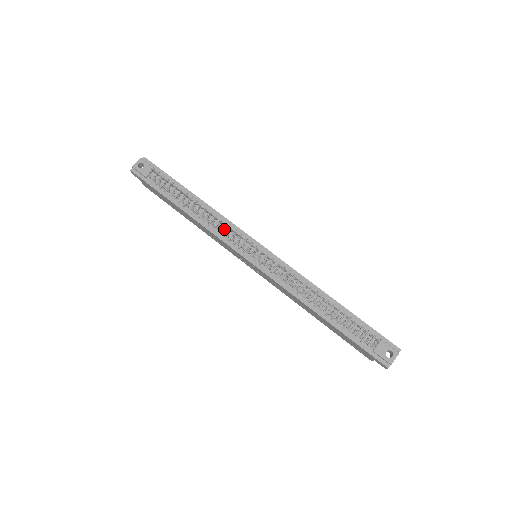
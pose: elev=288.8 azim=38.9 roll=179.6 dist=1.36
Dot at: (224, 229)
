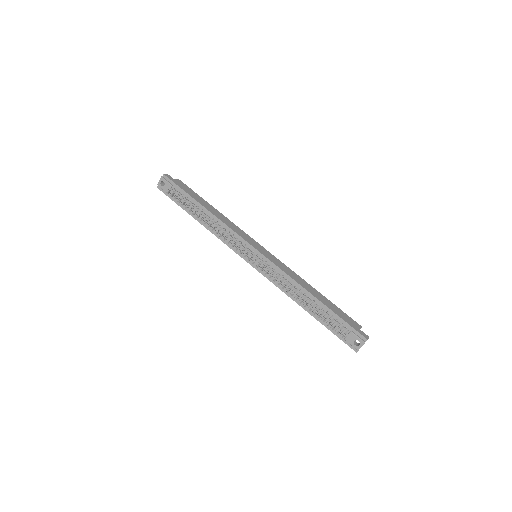
Dot at: (226, 239)
